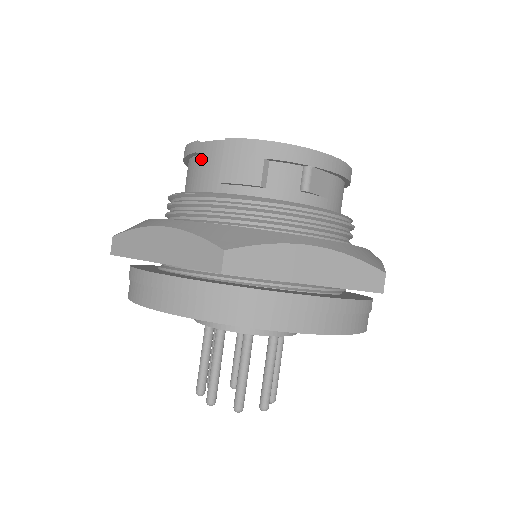
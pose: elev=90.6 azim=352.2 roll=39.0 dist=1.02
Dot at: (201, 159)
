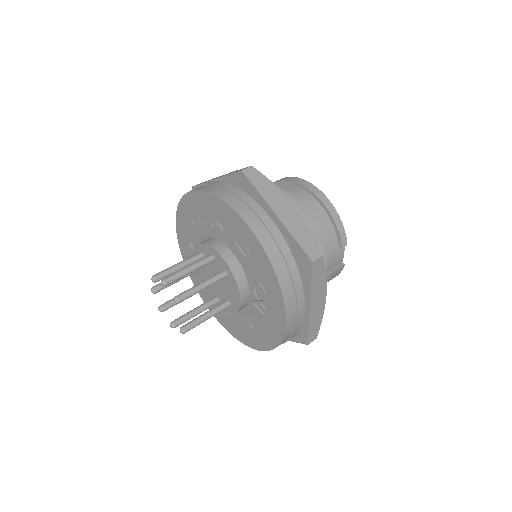
Dot at: occluded
